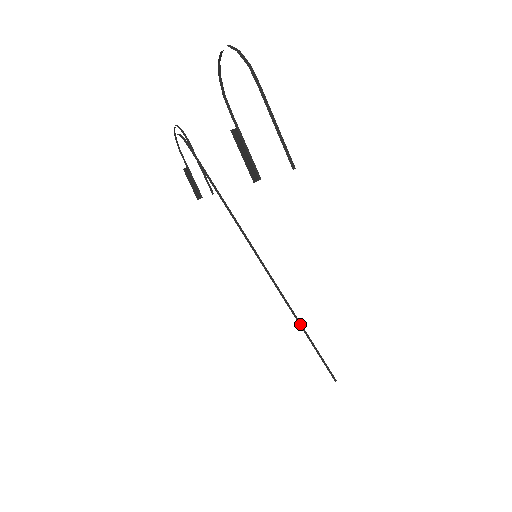
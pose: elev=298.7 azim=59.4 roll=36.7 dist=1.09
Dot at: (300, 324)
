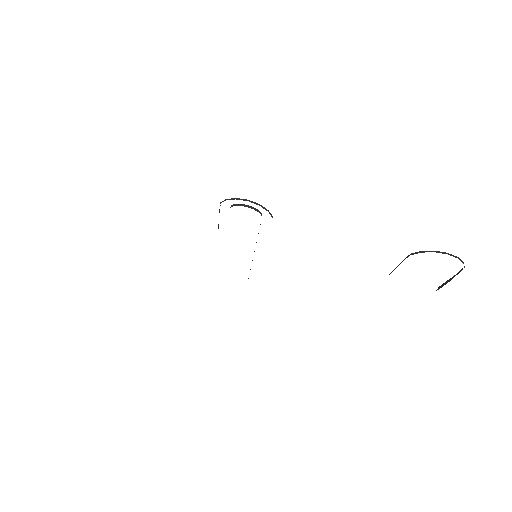
Dot at: occluded
